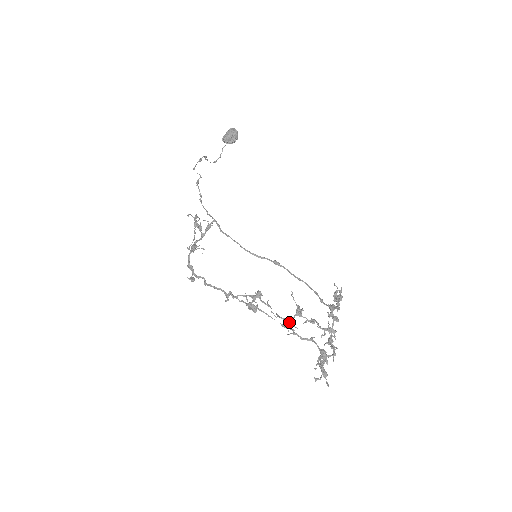
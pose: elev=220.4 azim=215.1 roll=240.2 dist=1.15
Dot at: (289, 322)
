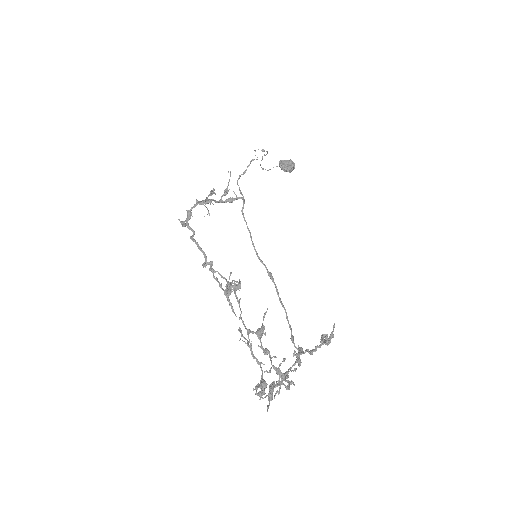
Dot at: (248, 332)
